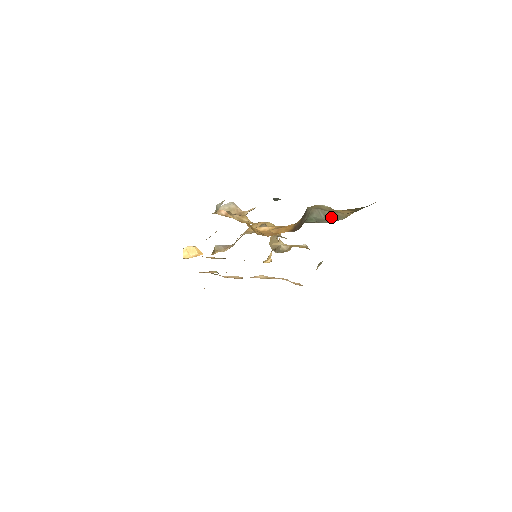
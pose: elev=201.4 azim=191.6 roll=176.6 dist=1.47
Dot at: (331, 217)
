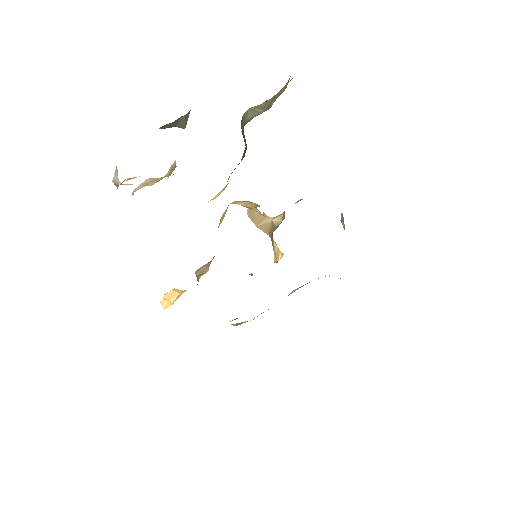
Dot at: (270, 102)
